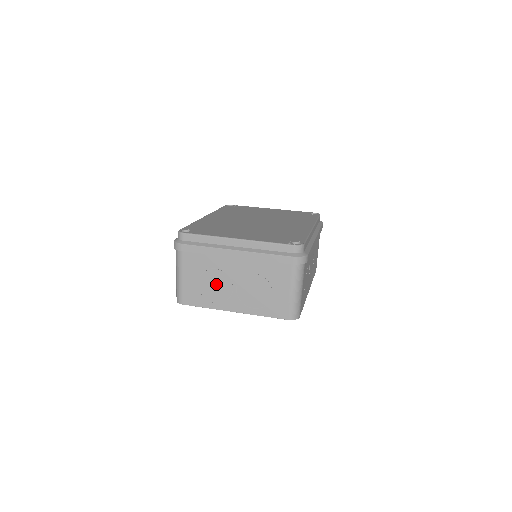
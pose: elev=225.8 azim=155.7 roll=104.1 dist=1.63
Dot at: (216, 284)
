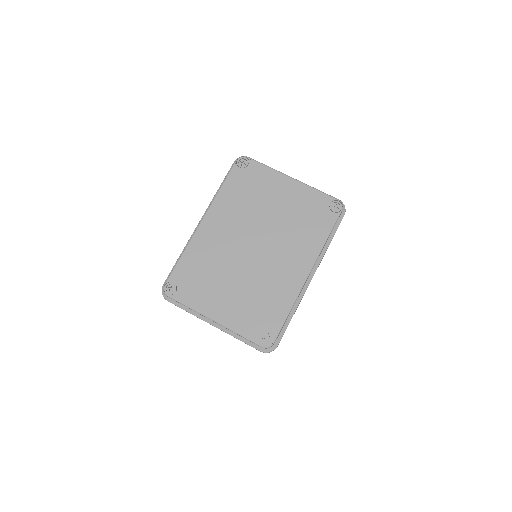
Dot at: occluded
